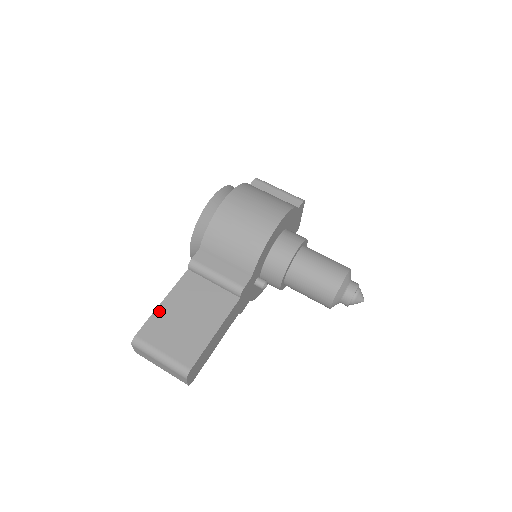
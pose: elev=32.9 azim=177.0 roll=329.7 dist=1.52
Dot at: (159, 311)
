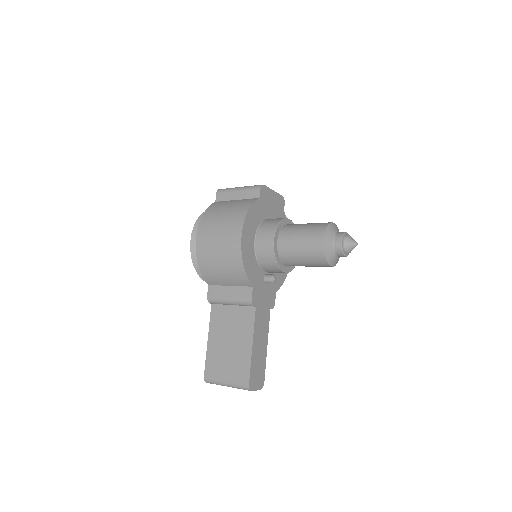
Dot at: (209, 350)
